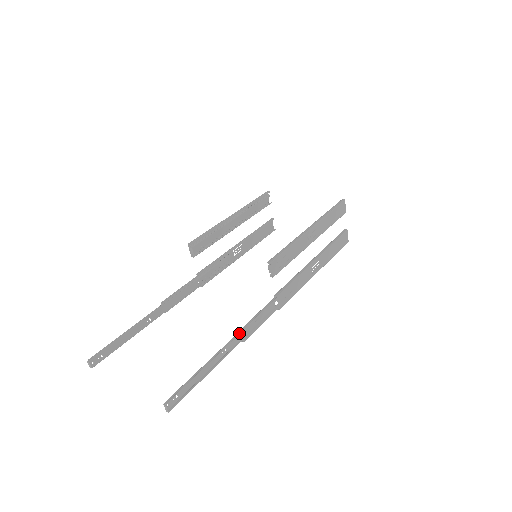
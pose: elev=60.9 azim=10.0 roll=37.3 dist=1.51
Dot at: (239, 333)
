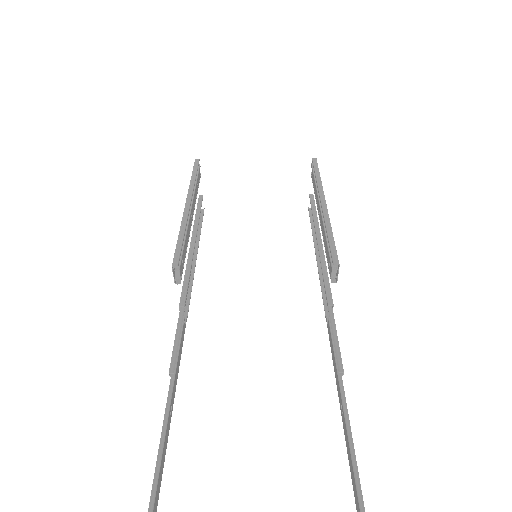
Dot at: (340, 375)
